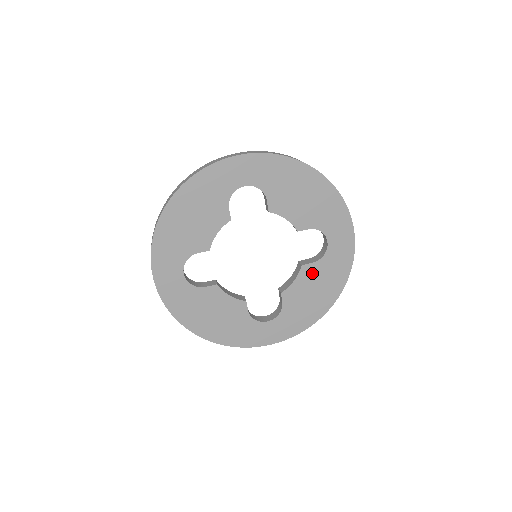
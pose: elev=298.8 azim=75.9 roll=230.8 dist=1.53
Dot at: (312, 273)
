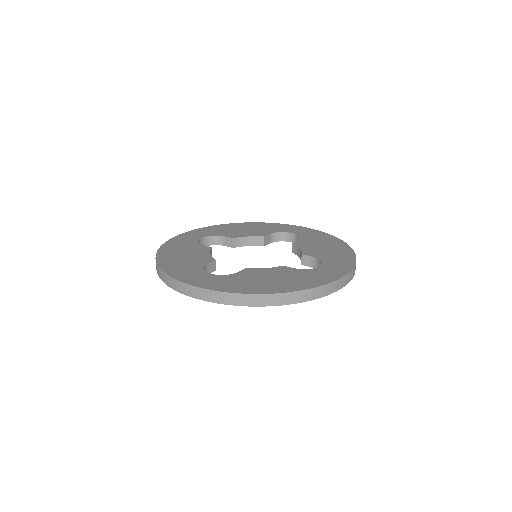
Dot at: (286, 272)
